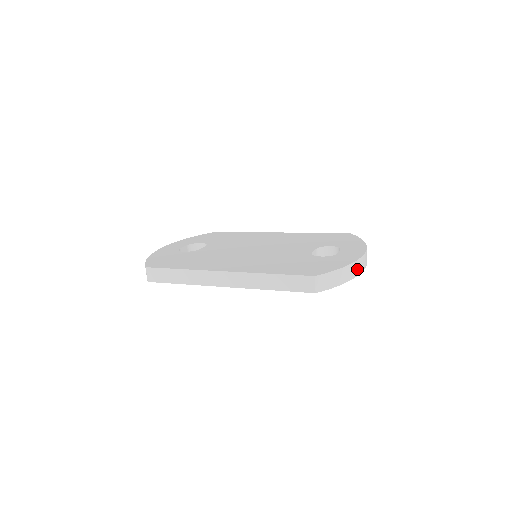
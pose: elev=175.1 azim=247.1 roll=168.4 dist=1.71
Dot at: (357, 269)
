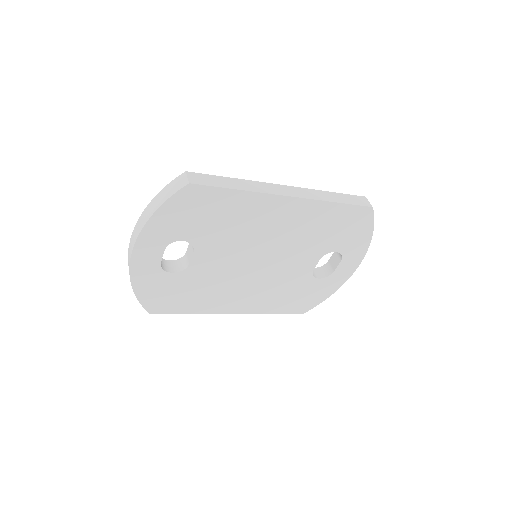
Dot at: occluded
